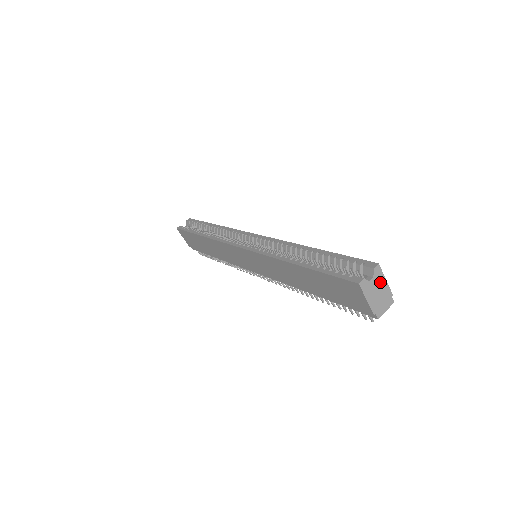
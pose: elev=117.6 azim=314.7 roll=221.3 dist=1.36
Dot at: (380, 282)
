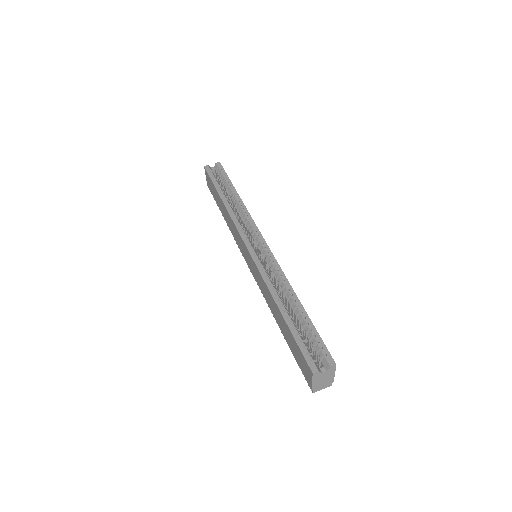
Dot at: (329, 374)
